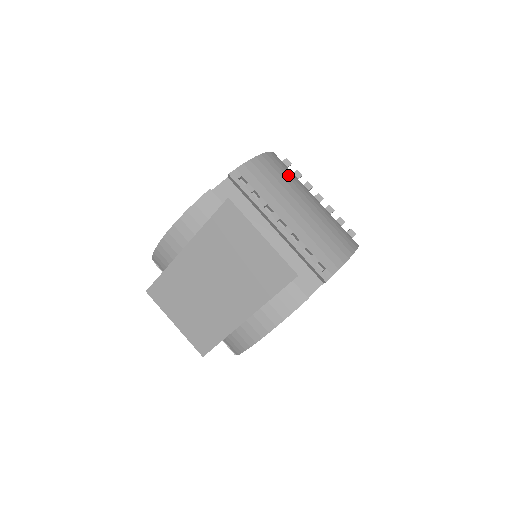
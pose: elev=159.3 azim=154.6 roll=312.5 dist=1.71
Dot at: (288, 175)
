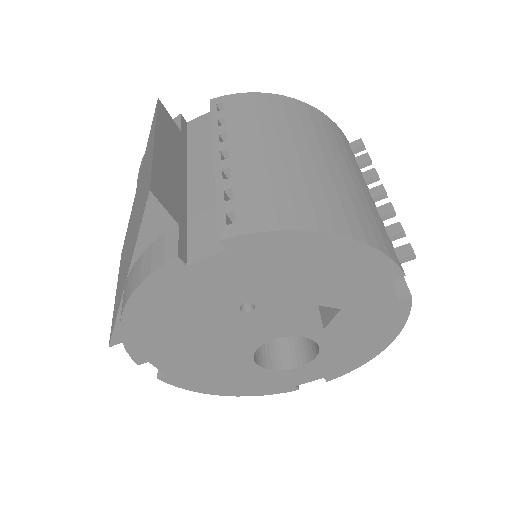
Dot at: (308, 125)
